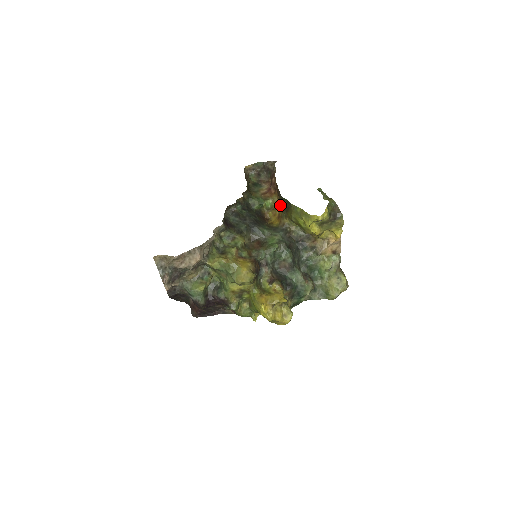
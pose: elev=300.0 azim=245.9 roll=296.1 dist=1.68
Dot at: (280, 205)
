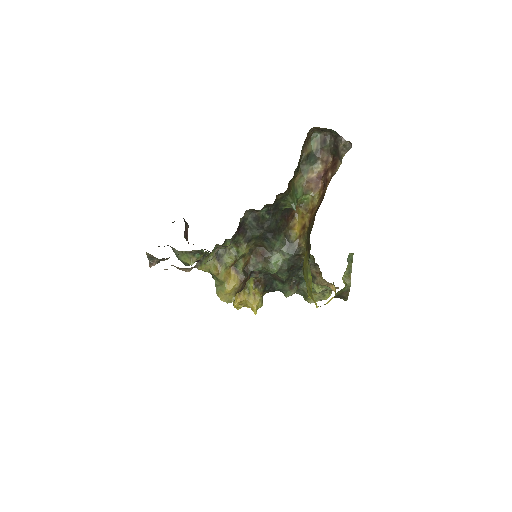
Dot at: (309, 227)
